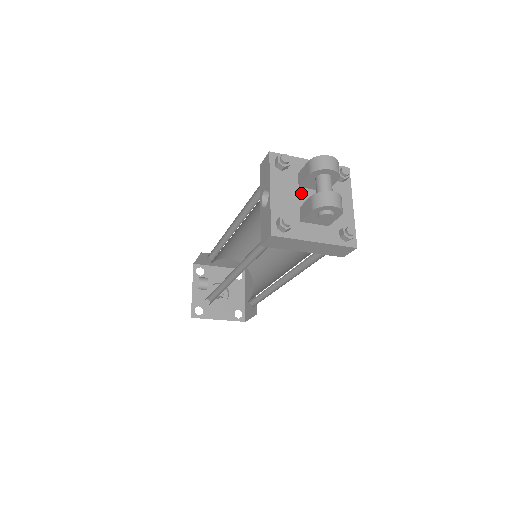
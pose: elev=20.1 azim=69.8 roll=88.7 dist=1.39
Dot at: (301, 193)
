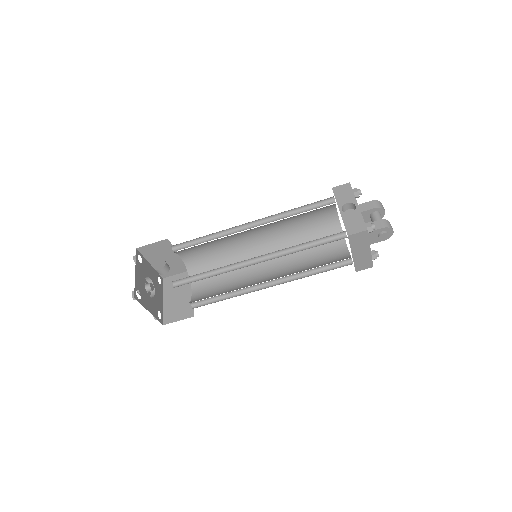
Dot at: occluded
